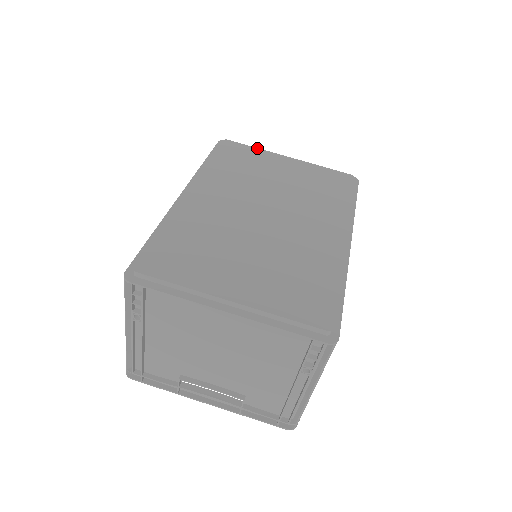
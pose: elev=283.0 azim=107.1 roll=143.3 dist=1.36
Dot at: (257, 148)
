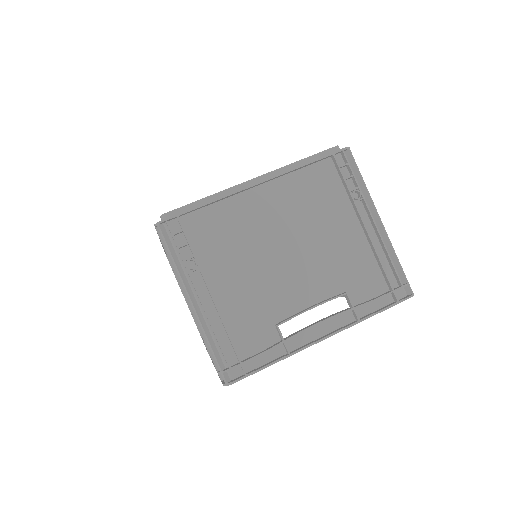
Dot at: occluded
